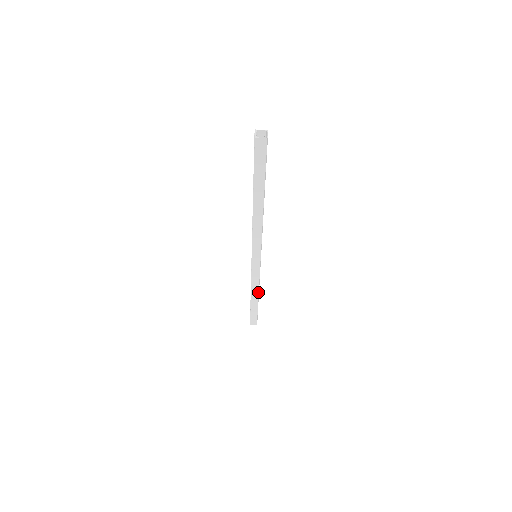
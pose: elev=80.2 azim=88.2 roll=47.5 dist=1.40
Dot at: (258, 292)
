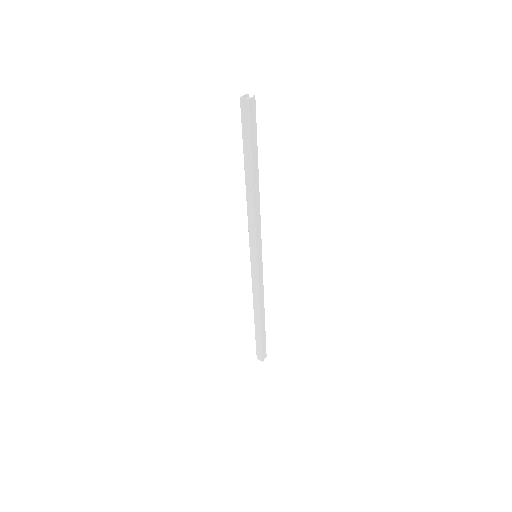
Dot at: occluded
